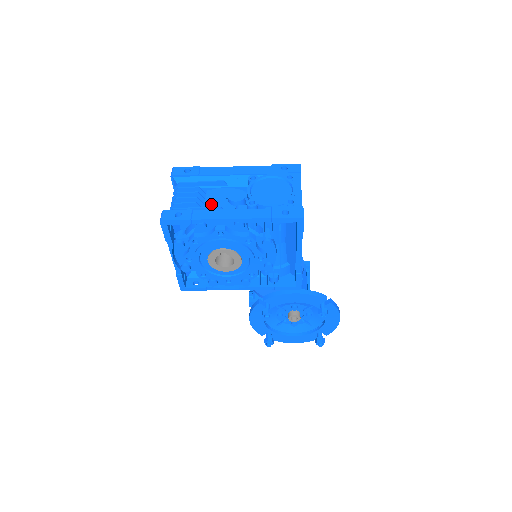
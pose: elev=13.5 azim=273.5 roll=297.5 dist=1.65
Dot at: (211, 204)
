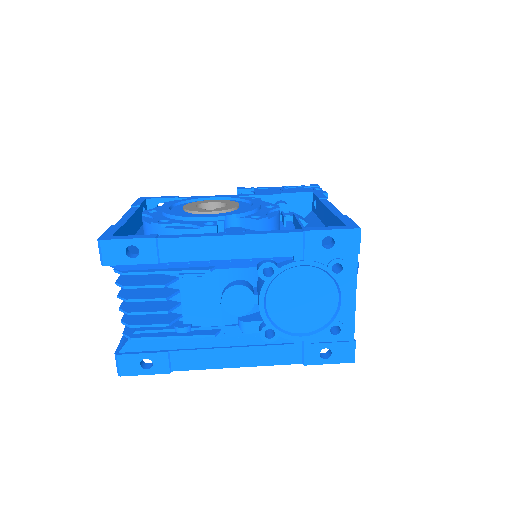
Dot at: (194, 313)
